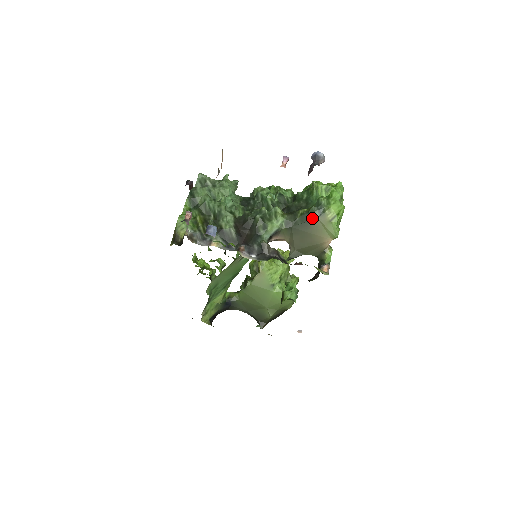
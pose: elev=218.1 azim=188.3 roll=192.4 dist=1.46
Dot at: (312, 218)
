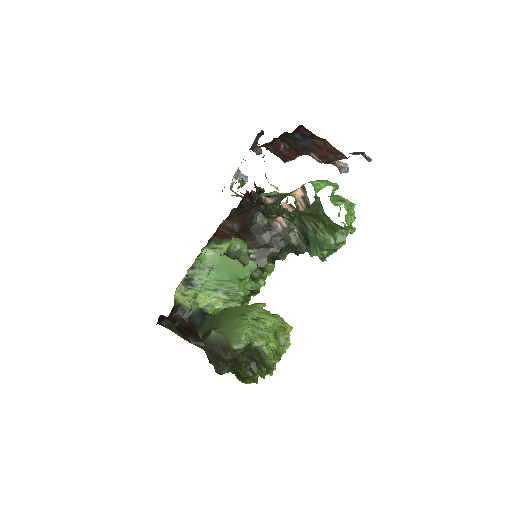
Dot at: occluded
